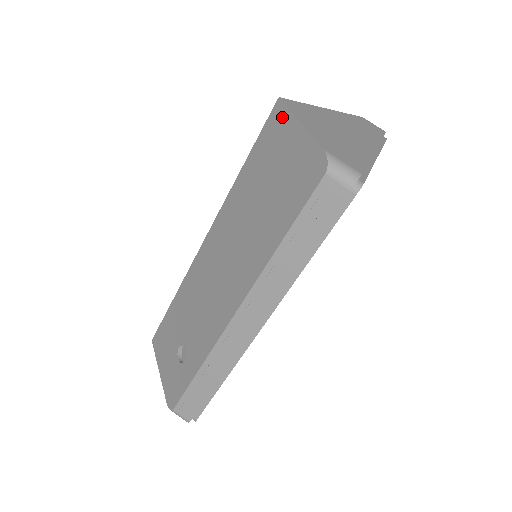
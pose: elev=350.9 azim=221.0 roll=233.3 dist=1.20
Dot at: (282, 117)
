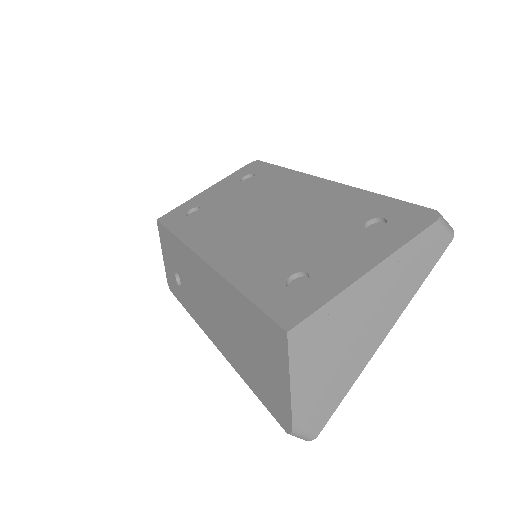
Dot at: (282, 349)
